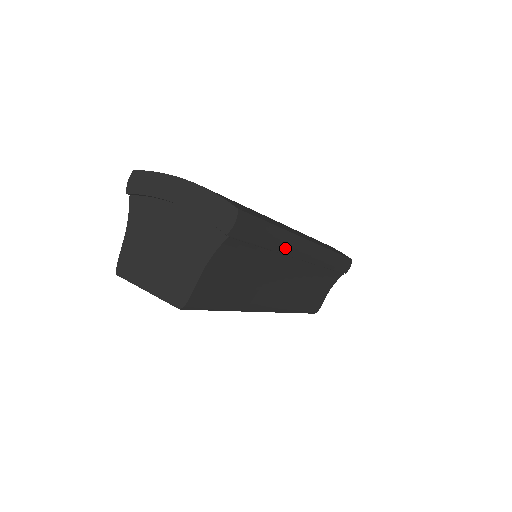
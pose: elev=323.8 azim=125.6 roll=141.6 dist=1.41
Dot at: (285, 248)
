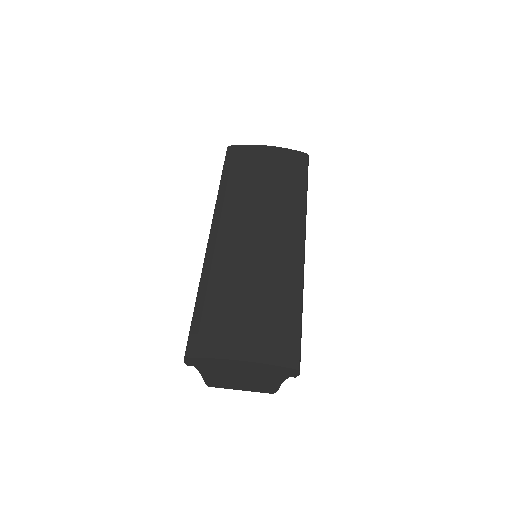
Dot at: occluded
